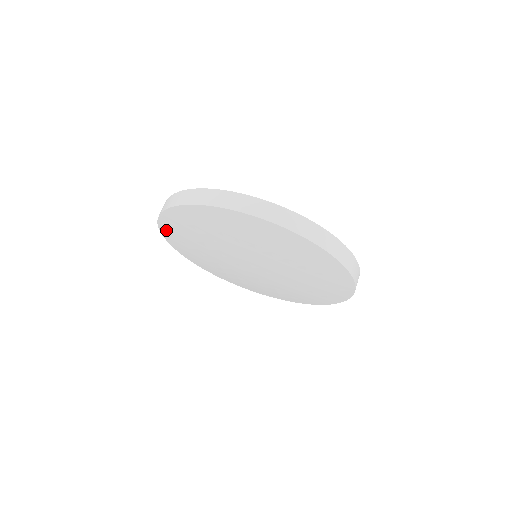
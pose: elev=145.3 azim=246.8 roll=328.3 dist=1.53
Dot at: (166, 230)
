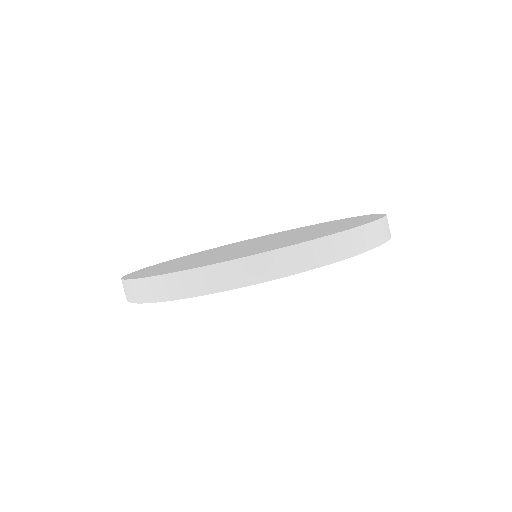
Dot at: occluded
